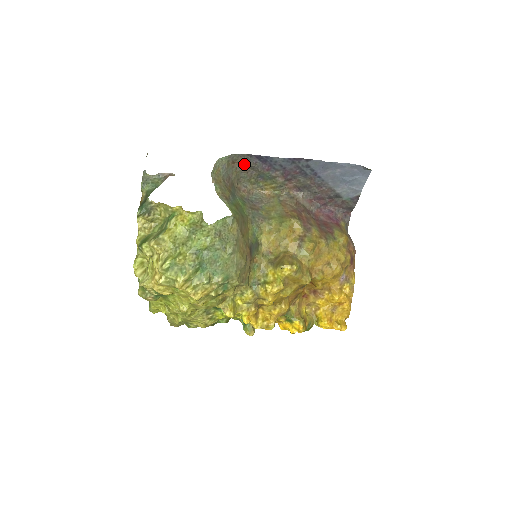
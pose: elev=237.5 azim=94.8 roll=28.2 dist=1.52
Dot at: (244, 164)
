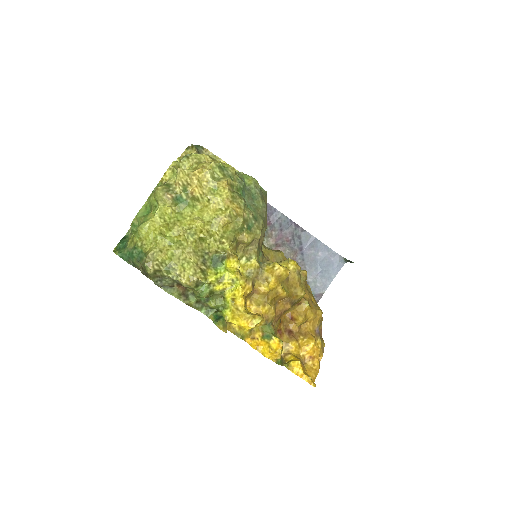
Dot at: occluded
